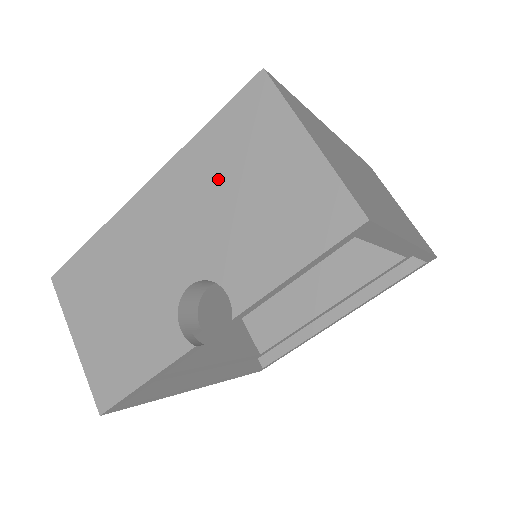
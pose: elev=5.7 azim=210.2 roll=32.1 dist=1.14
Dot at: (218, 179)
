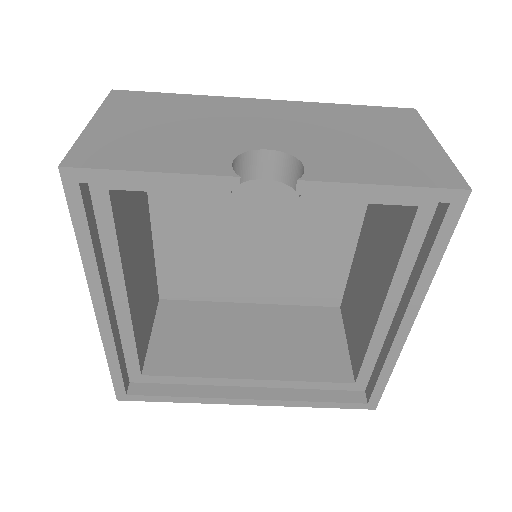
Dot at: (343, 124)
